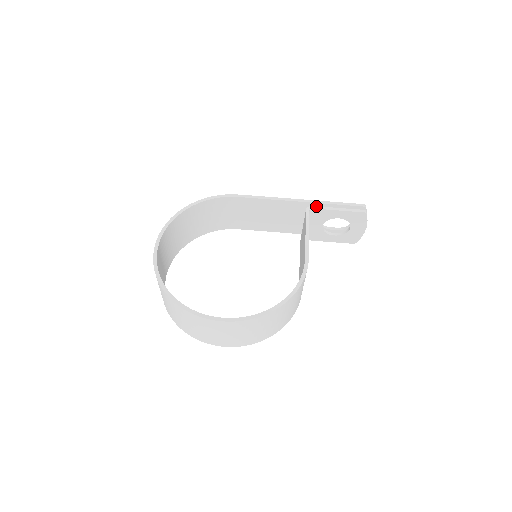
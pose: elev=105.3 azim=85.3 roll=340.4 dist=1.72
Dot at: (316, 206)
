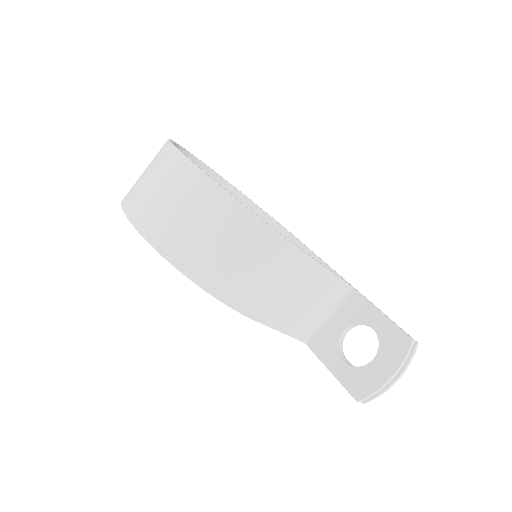
Dot at: (361, 294)
